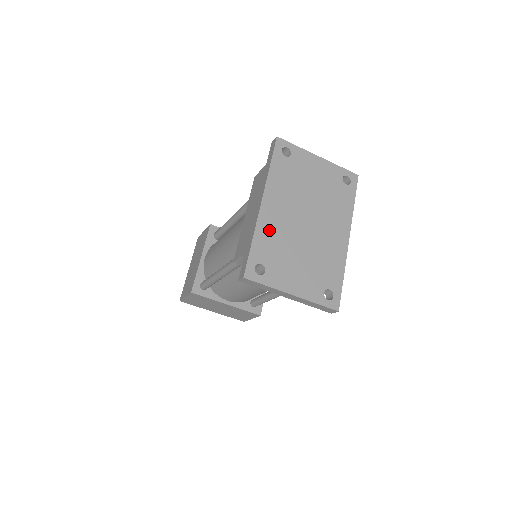
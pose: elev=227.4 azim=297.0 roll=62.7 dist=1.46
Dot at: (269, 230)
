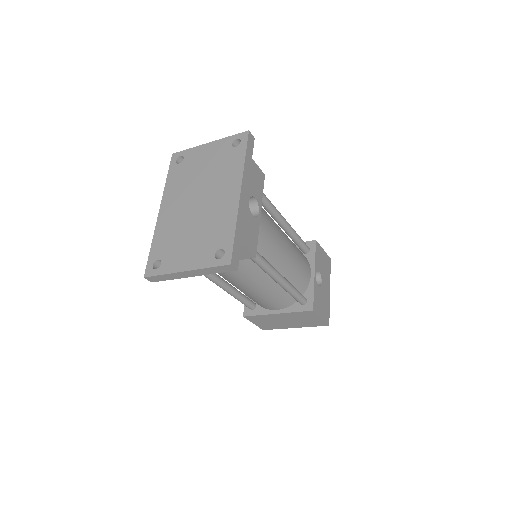
Dot at: (165, 229)
